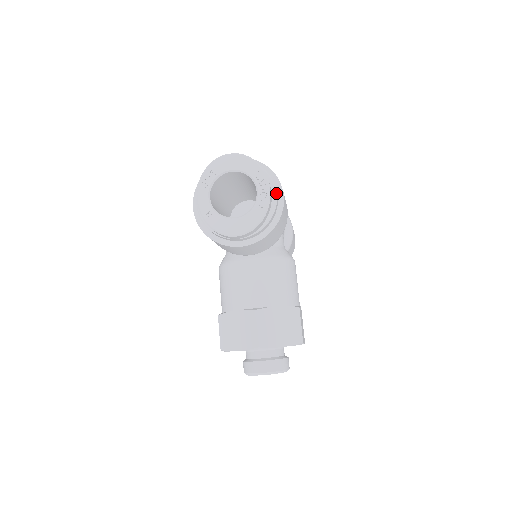
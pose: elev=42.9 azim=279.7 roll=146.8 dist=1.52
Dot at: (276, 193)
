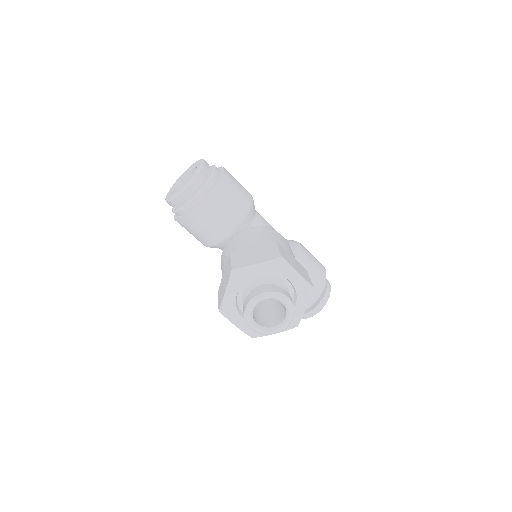
Dot at: (215, 167)
